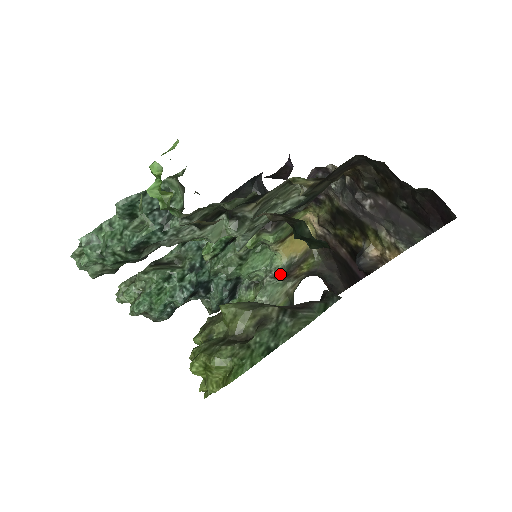
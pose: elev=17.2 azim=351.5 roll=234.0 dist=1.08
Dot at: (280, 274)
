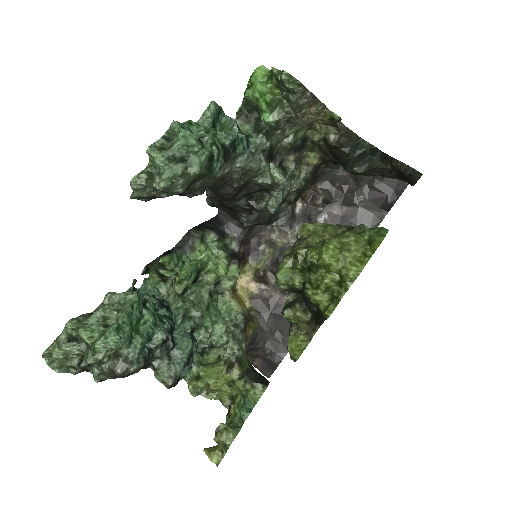
Dot at: (242, 321)
